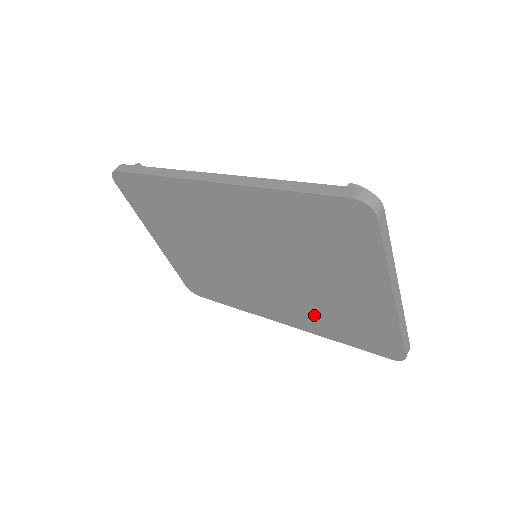
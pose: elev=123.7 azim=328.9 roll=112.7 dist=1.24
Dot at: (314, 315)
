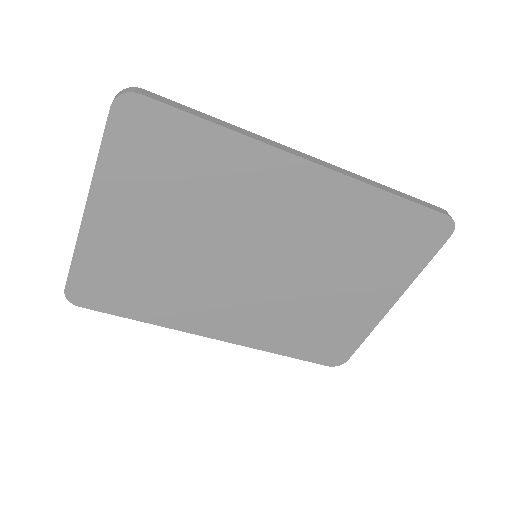
Dot at: (281, 325)
